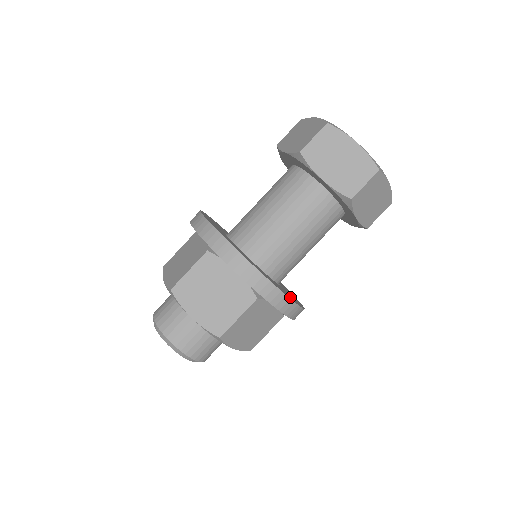
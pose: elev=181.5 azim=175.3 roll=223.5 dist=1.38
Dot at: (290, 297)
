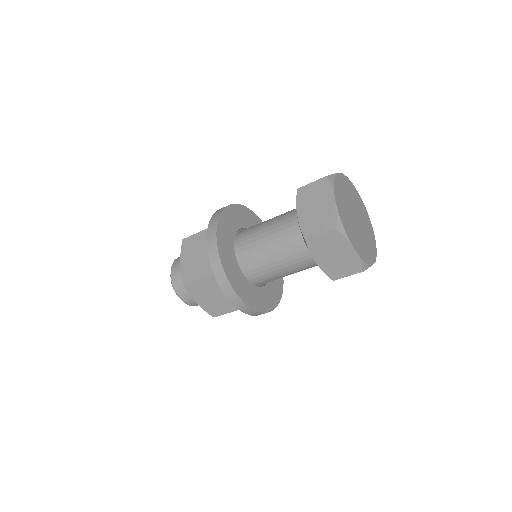
Dot at: (270, 303)
